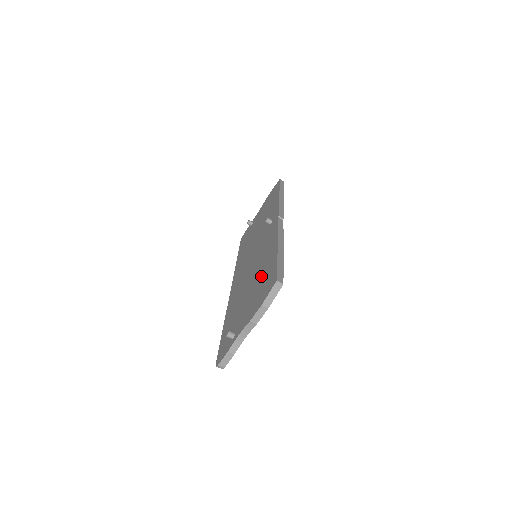
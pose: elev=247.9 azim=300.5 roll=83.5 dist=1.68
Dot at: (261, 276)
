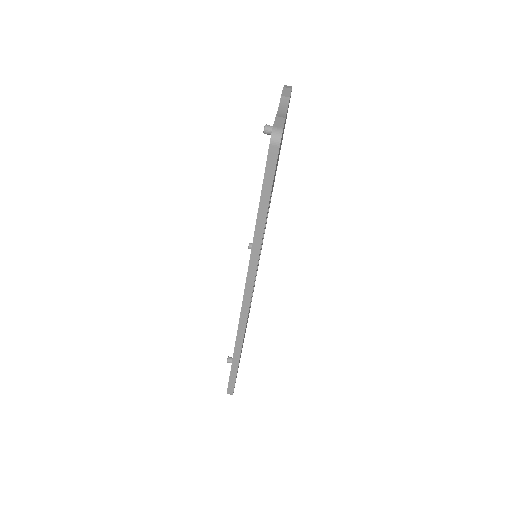
Dot at: occluded
